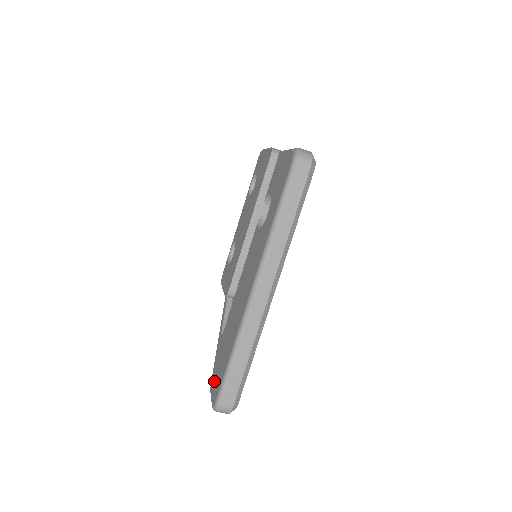
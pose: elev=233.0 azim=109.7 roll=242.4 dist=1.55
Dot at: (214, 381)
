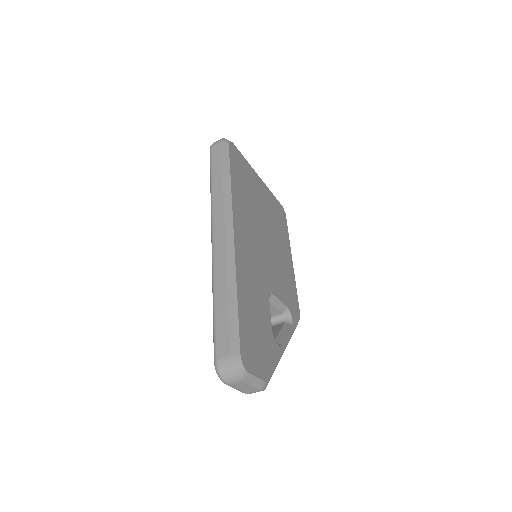
Dot at: occluded
